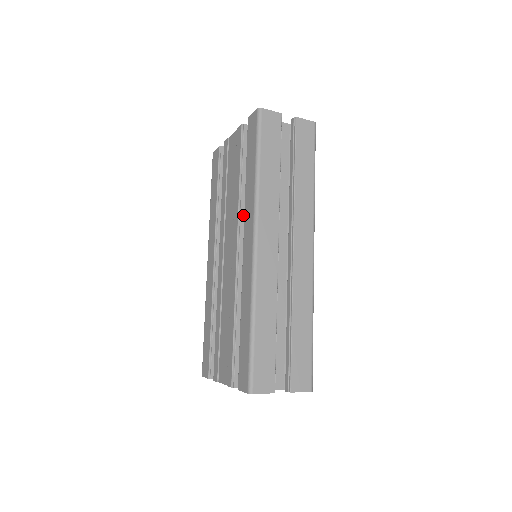
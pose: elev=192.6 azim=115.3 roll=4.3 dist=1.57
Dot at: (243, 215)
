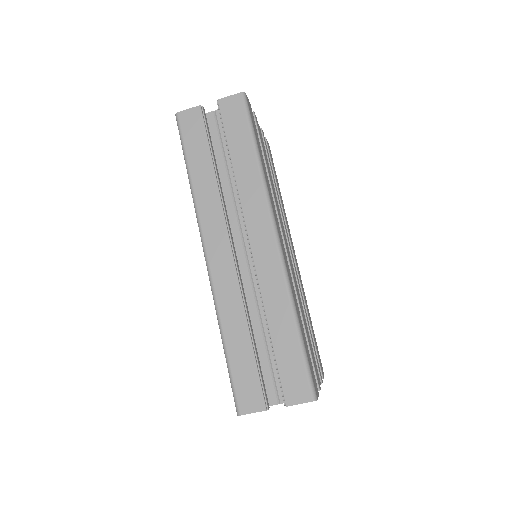
Dot at: occluded
